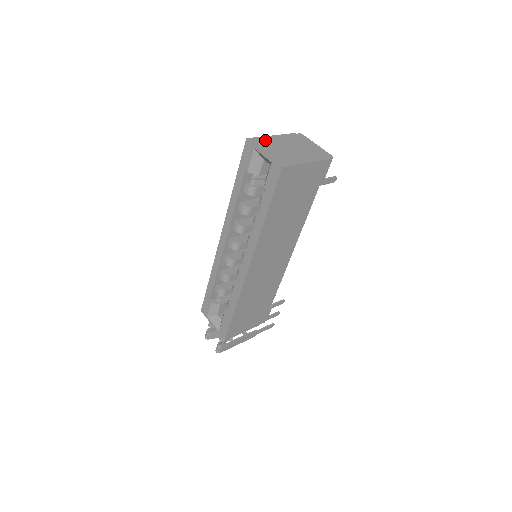
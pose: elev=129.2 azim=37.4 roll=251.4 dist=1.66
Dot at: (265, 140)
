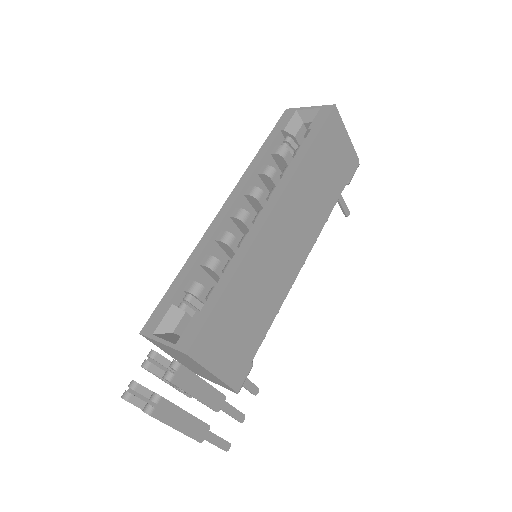
Dot at: occluded
